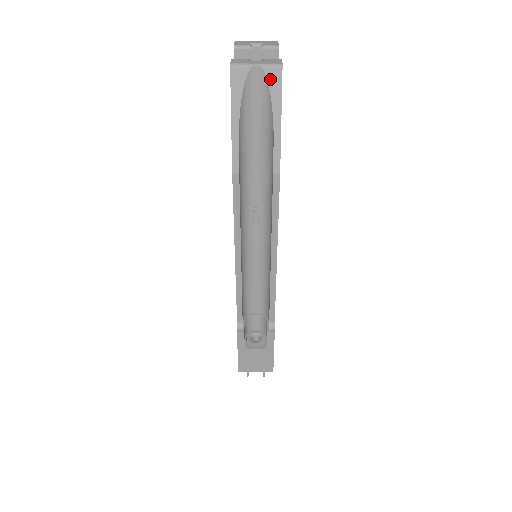
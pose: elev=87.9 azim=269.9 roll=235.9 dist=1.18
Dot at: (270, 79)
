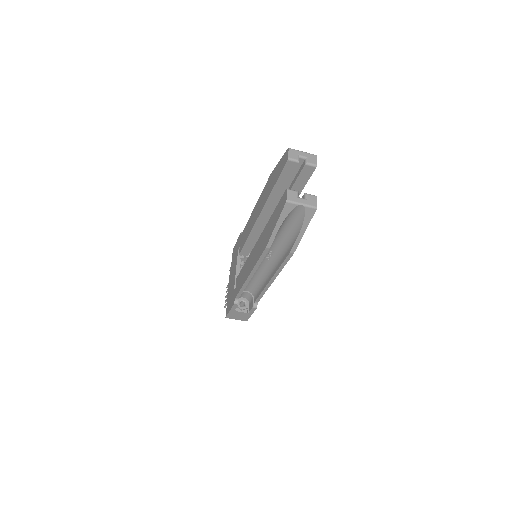
Dot at: (307, 213)
